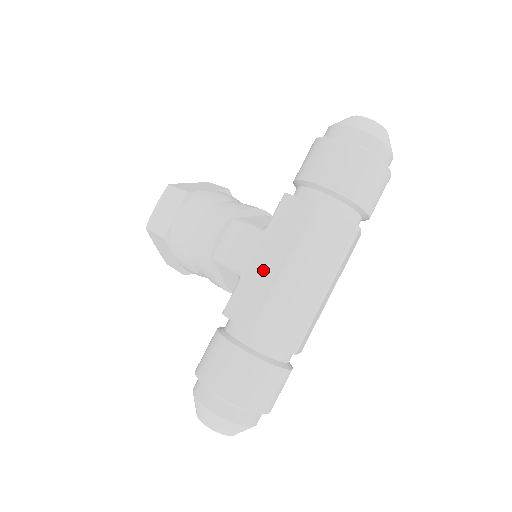
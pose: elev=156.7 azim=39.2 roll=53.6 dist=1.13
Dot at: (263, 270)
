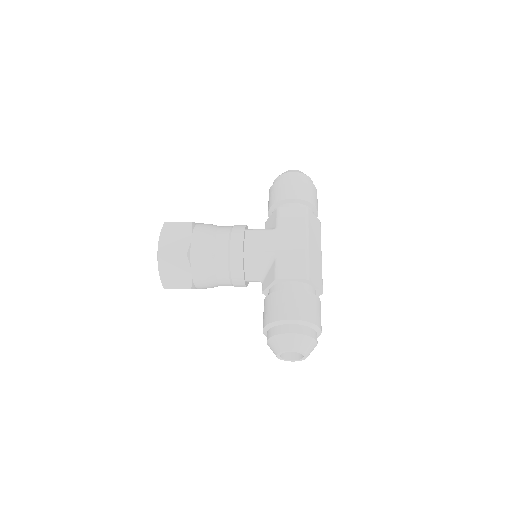
Dot at: (292, 247)
